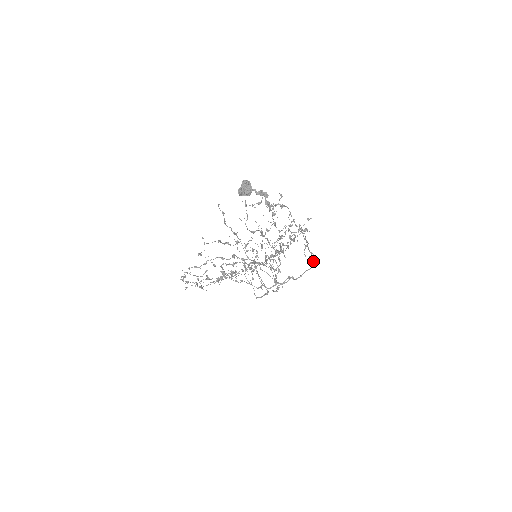
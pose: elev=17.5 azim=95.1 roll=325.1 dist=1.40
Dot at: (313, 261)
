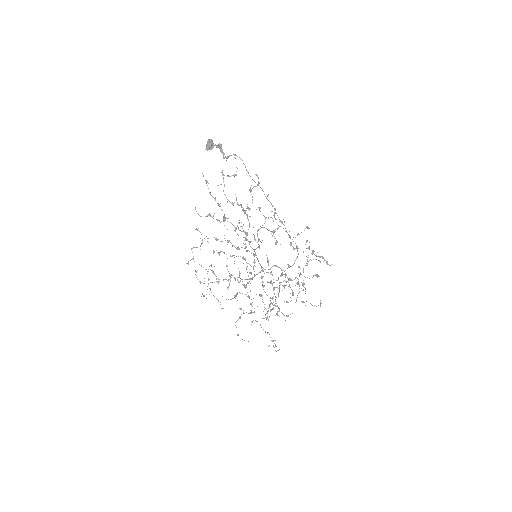
Dot at: (296, 246)
